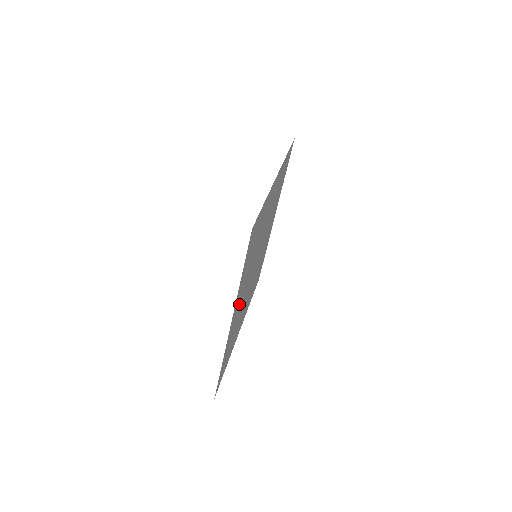
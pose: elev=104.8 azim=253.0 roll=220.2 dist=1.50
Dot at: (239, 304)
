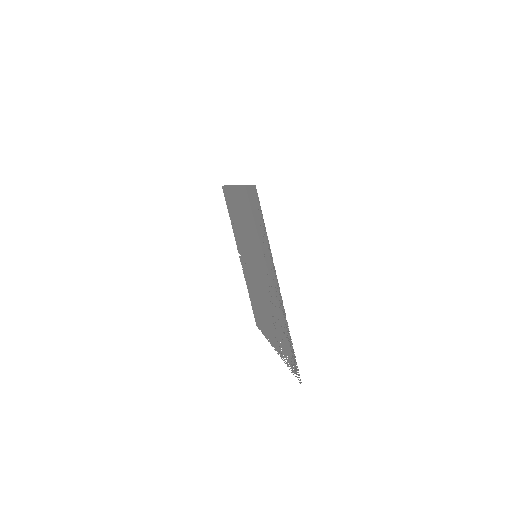
Dot at: (271, 285)
